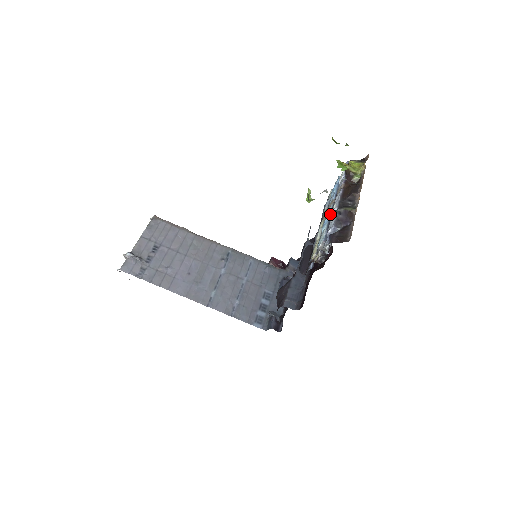
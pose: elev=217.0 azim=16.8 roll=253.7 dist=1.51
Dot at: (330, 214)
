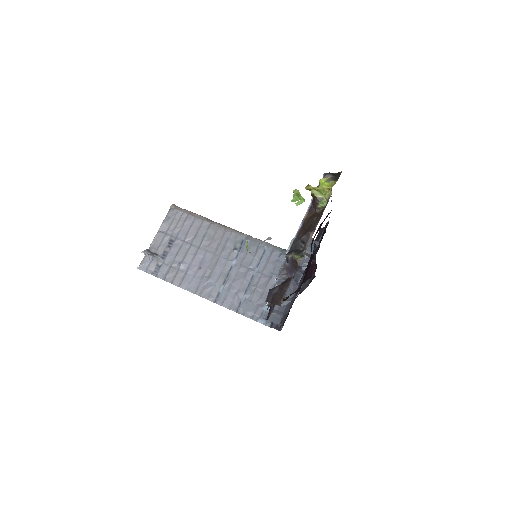
Dot at: occluded
